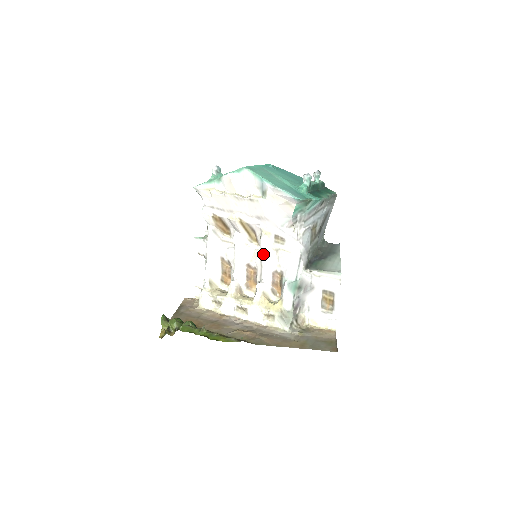
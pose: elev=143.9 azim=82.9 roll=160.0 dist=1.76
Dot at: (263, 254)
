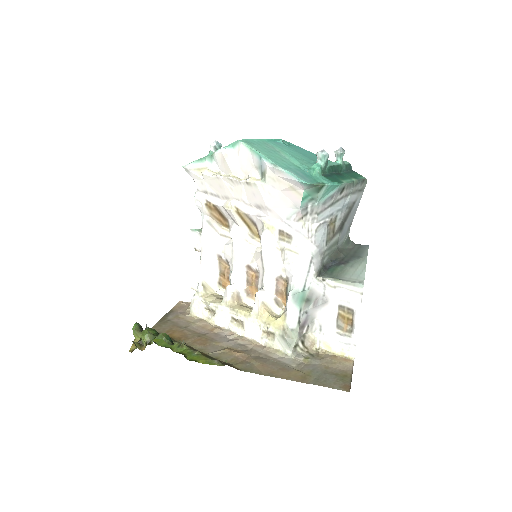
Dot at: (265, 254)
